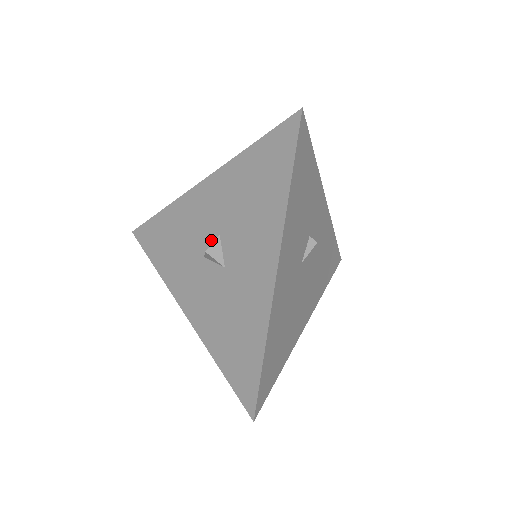
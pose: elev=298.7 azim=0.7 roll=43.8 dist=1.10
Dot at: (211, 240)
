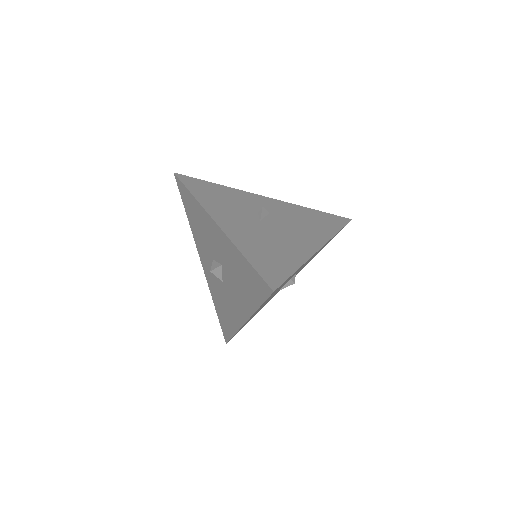
Dot at: (217, 259)
